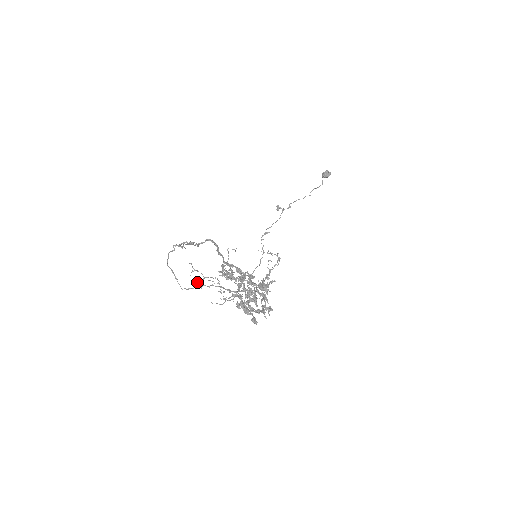
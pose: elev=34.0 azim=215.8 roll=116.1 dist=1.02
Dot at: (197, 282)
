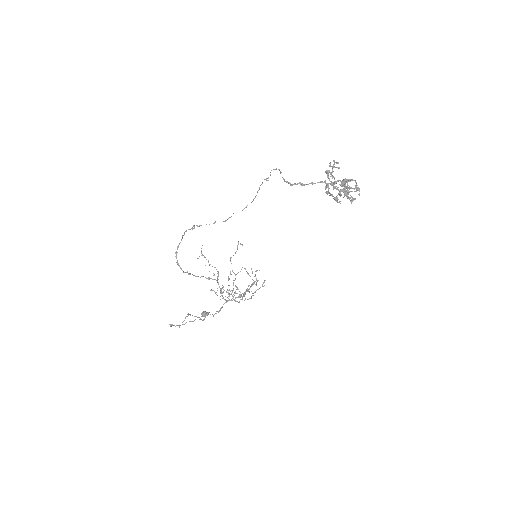
Dot at: occluded
